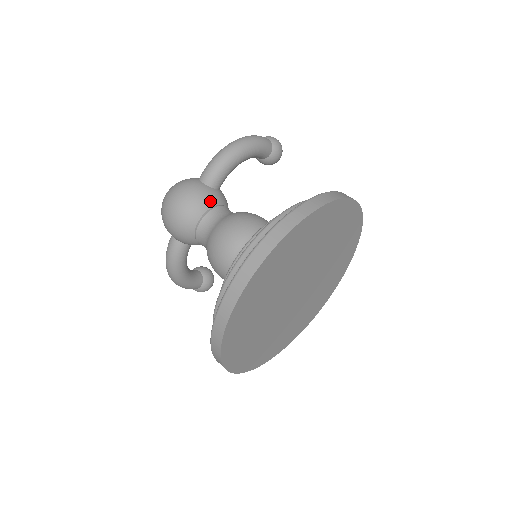
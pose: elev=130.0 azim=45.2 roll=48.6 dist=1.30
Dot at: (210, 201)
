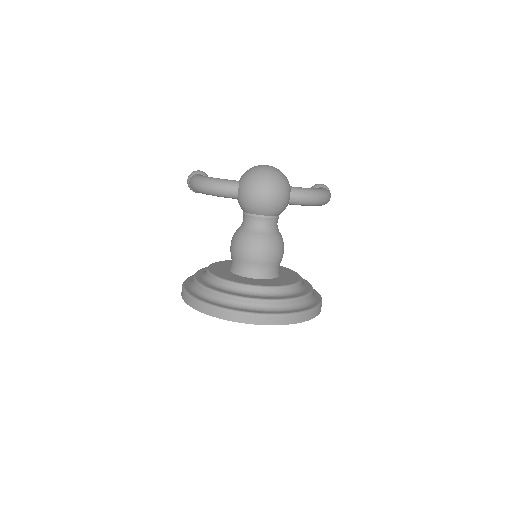
Dot at: occluded
